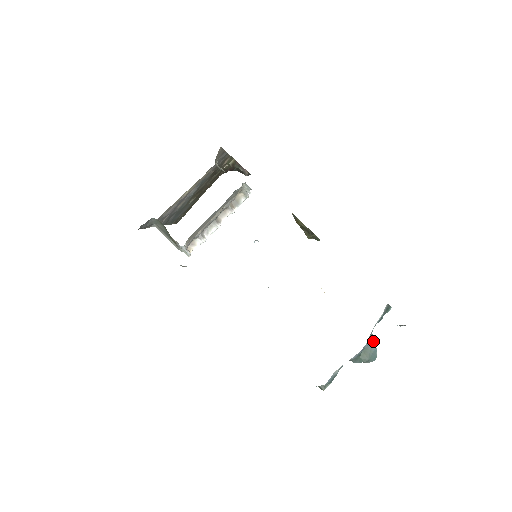
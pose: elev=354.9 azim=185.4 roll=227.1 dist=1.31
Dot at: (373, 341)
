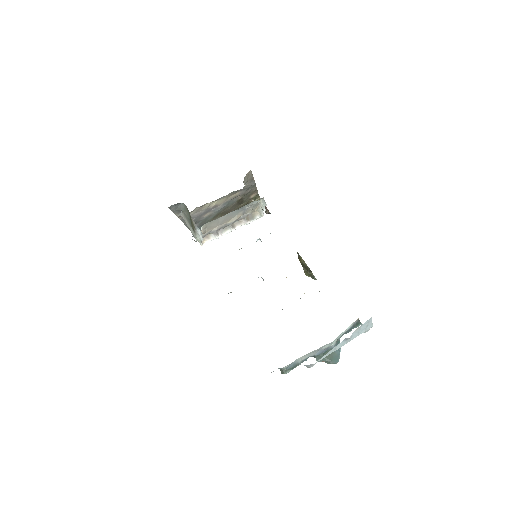
Dot at: occluded
